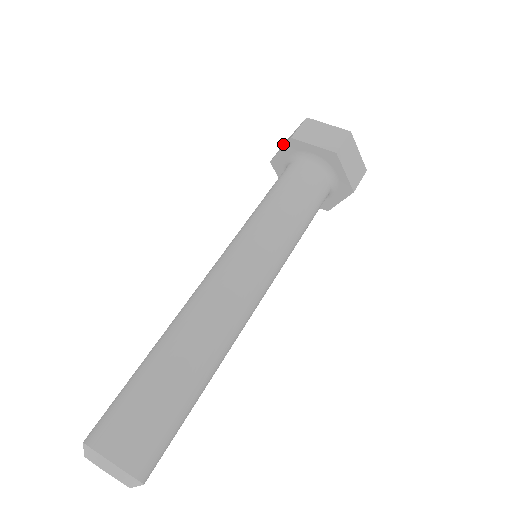
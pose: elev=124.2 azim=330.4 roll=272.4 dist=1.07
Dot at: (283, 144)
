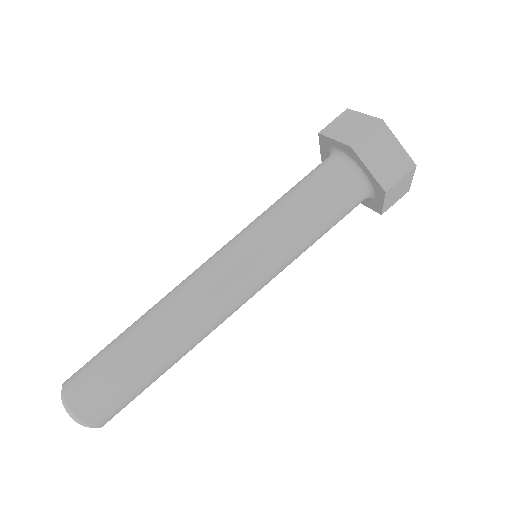
Dot at: (344, 114)
